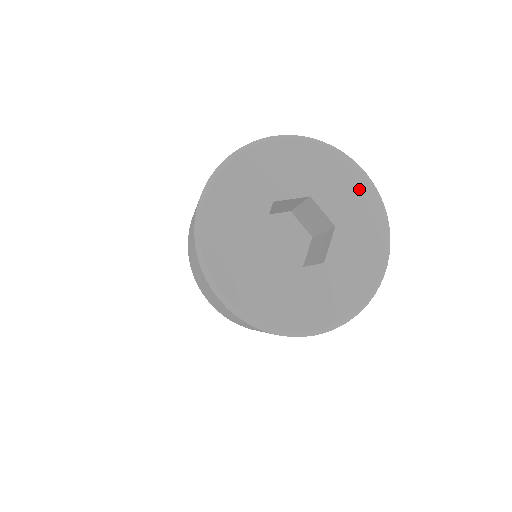
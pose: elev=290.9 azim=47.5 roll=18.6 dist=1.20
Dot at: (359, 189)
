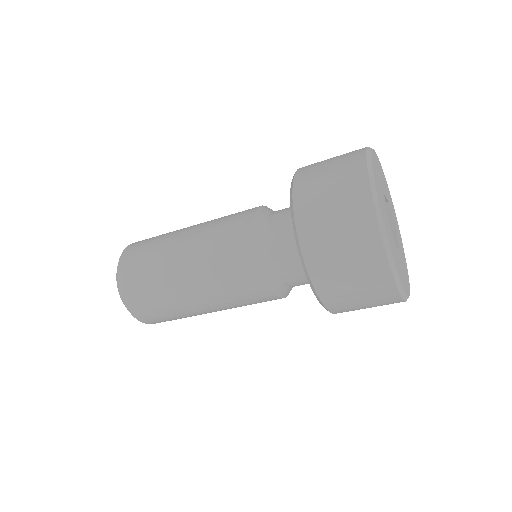
Dot at: (394, 210)
